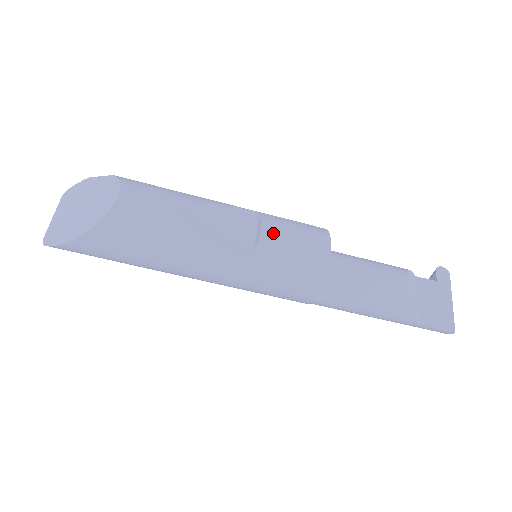
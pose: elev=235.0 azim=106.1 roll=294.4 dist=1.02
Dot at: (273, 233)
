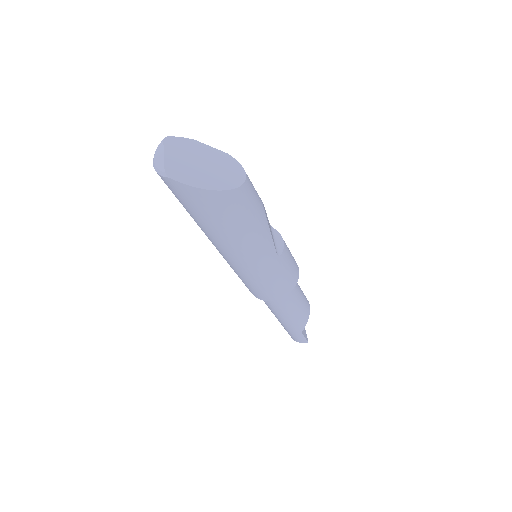
Dot at: (286, 246)
